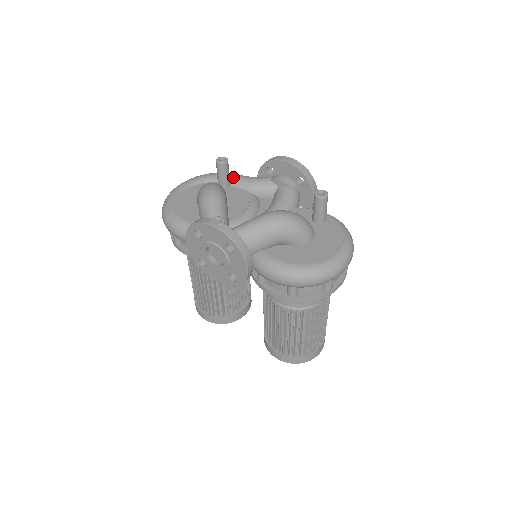
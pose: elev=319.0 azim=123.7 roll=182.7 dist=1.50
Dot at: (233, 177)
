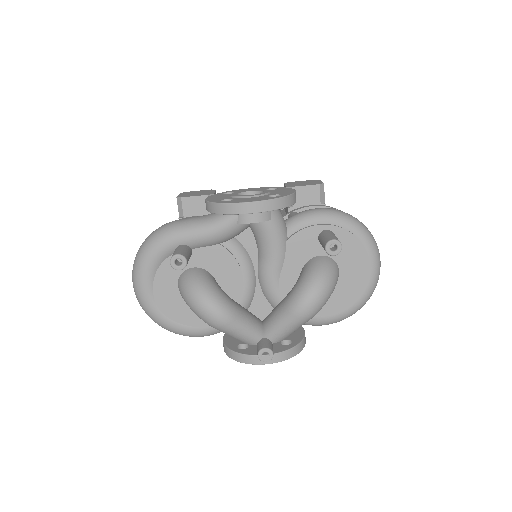
Dot at: (188, 241)
